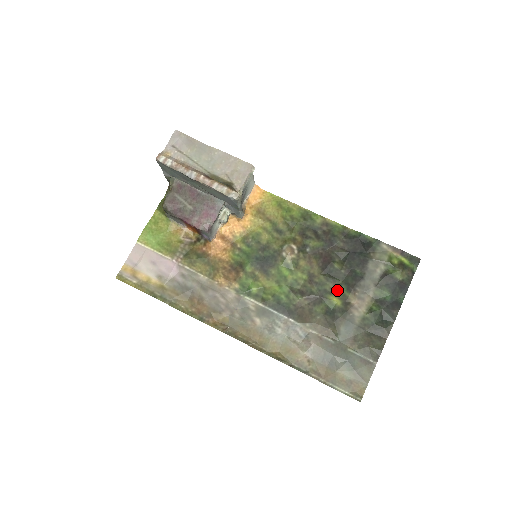
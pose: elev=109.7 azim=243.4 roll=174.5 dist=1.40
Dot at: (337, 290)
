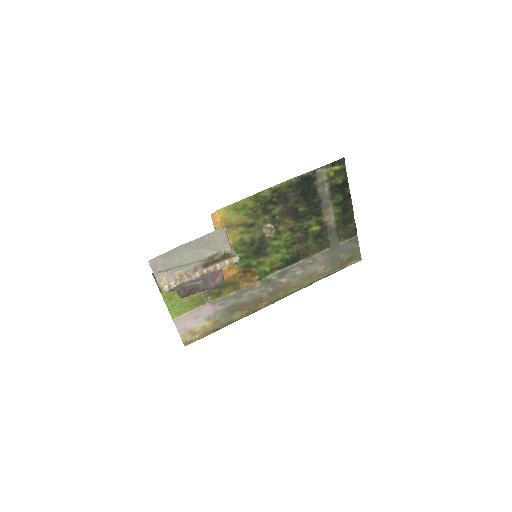
Dot at: (312, 222)
